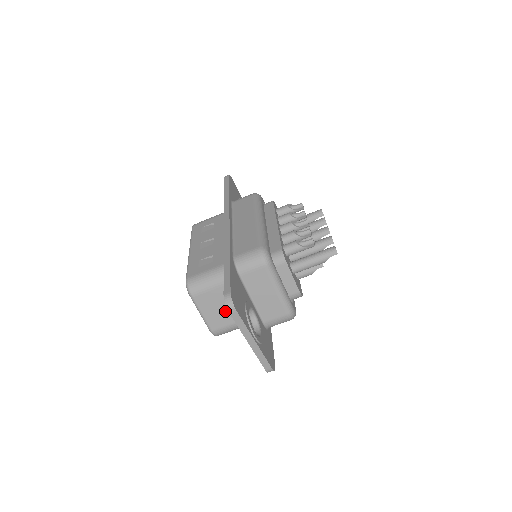
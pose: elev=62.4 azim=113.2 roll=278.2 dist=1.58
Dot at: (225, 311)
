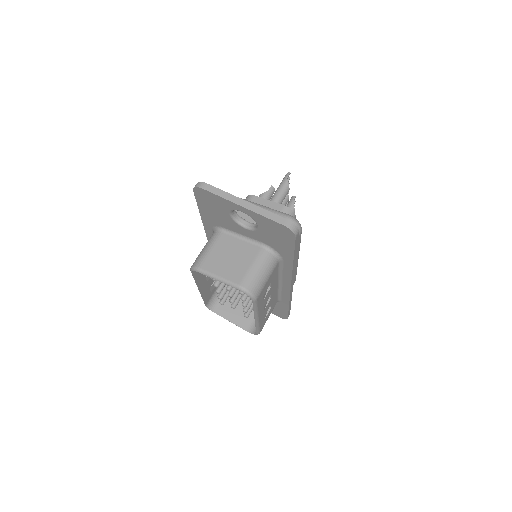
Dot at: (236, 259)
